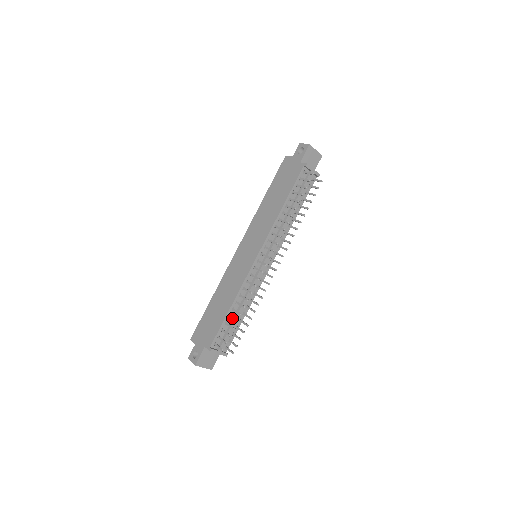
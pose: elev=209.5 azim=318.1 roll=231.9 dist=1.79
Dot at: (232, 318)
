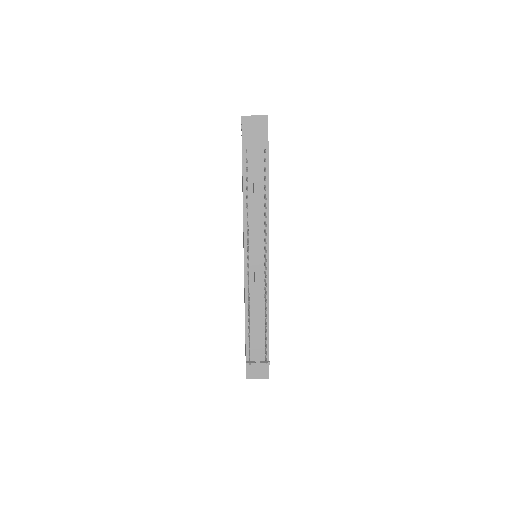
Dot at: occluded
